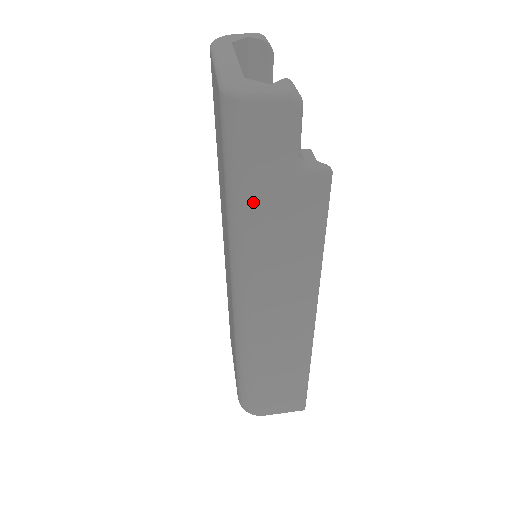
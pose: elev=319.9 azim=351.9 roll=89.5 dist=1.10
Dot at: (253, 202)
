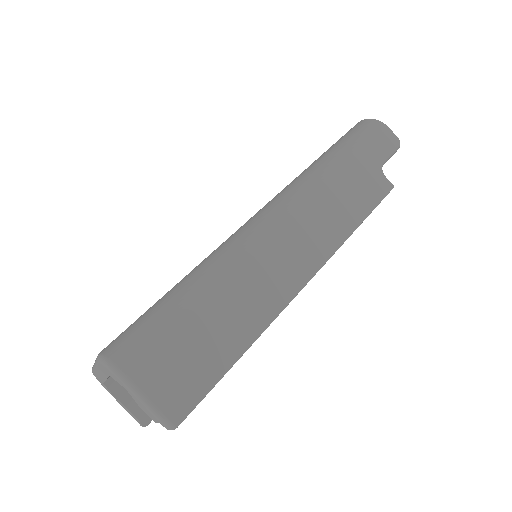
Dot at: (345, 157)
